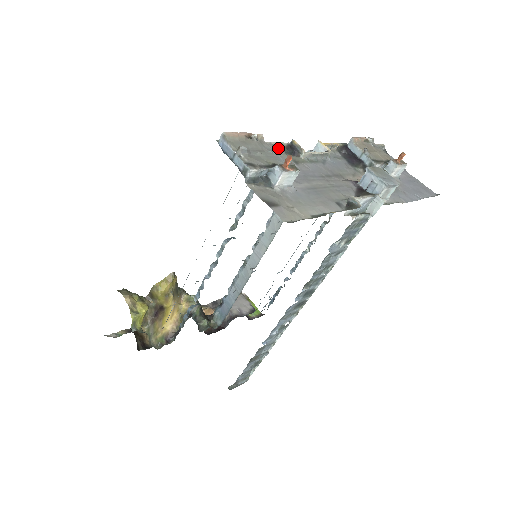
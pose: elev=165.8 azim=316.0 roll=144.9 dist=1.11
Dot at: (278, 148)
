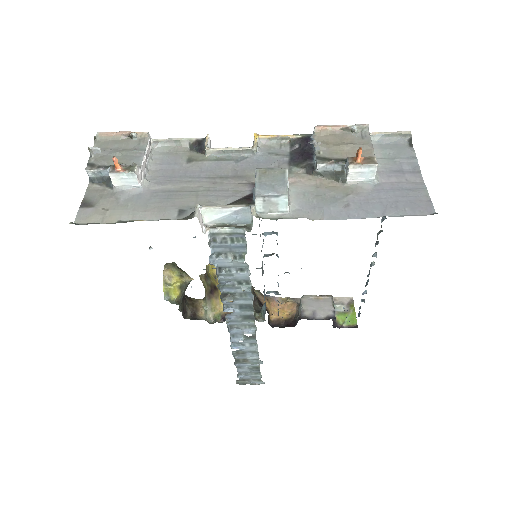
Dot at: (182, 144)
